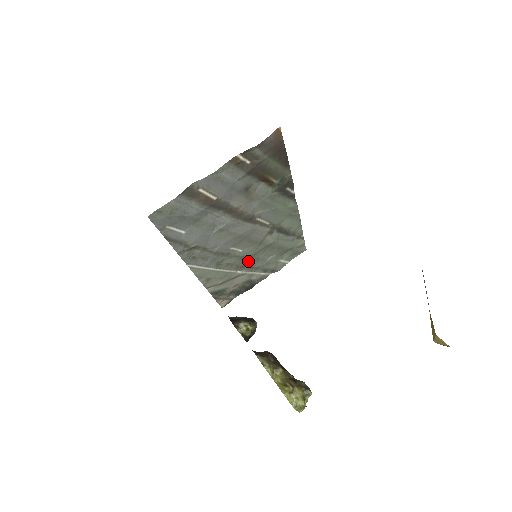
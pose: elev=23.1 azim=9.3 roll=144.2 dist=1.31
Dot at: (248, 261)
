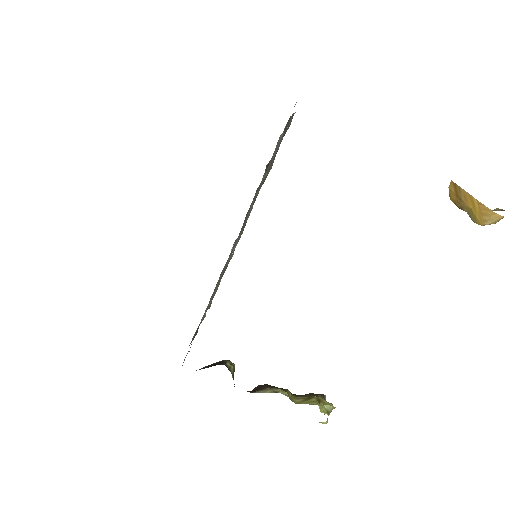
Dot at: occluded
